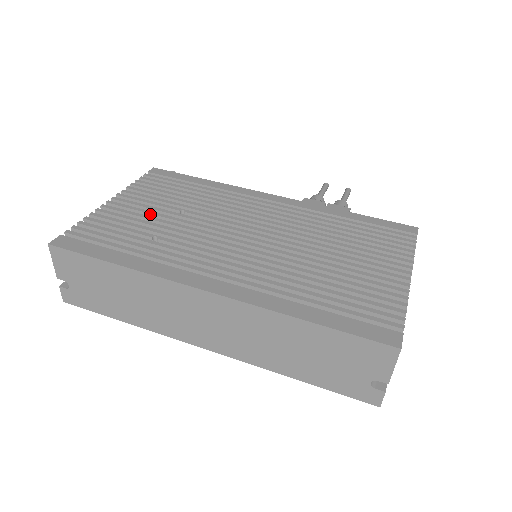
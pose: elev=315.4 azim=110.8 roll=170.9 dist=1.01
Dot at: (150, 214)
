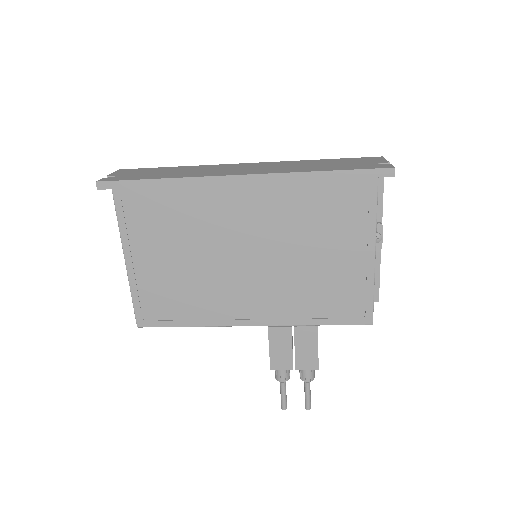
Dot at: occluded
